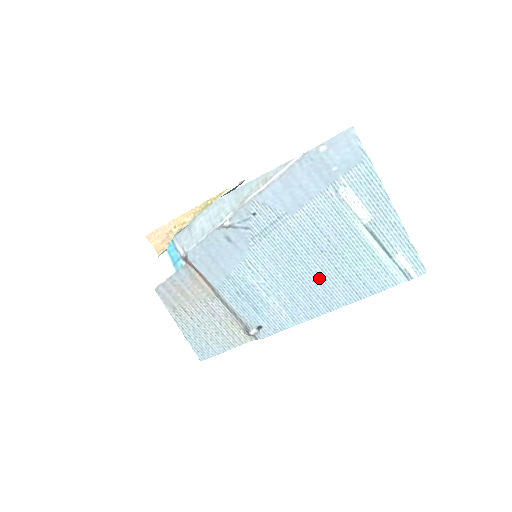
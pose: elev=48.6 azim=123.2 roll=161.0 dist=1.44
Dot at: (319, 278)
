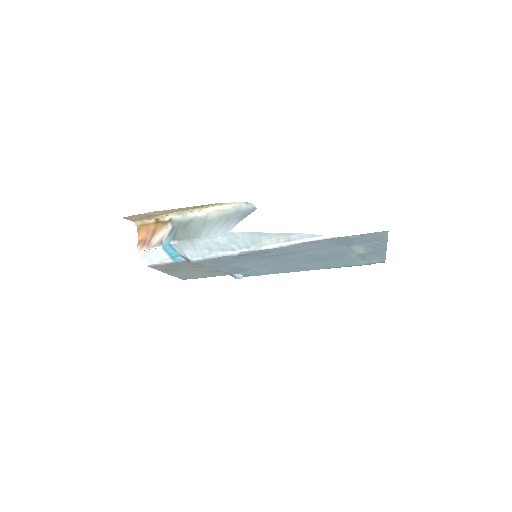
Dot at: (306, 265)
